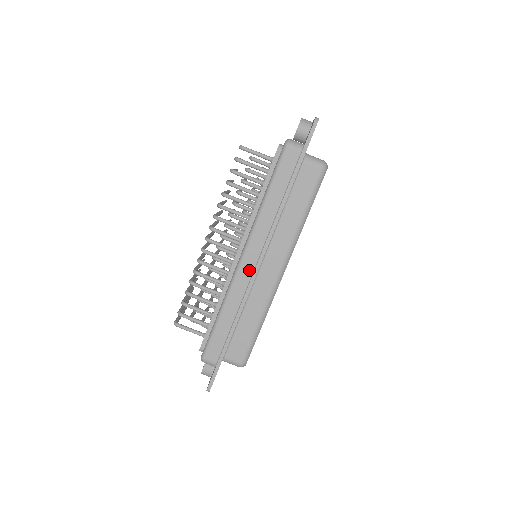
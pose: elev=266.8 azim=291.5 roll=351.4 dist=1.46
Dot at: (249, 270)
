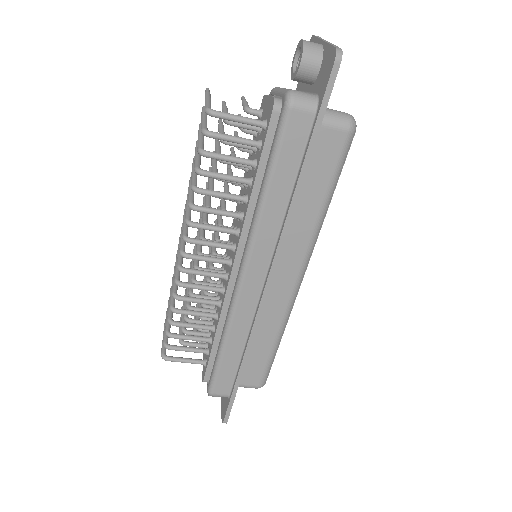
Dot at: (254, 291)
